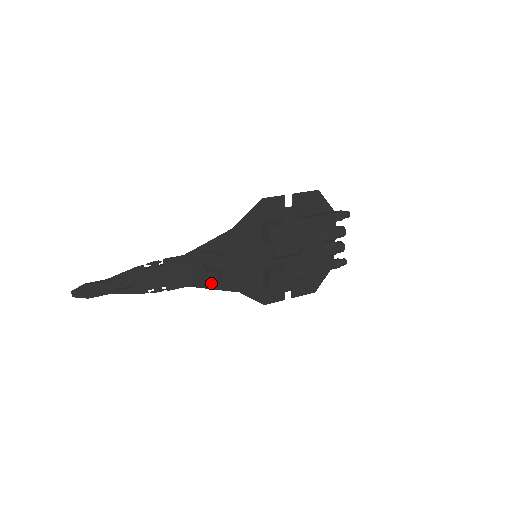
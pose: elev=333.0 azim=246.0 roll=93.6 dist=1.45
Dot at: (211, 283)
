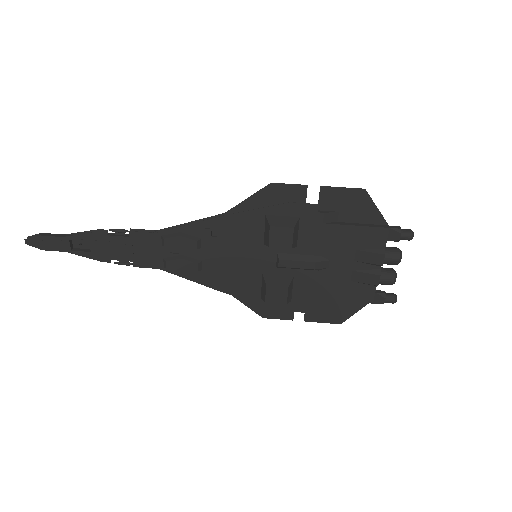
Dot at: (189, 273)
